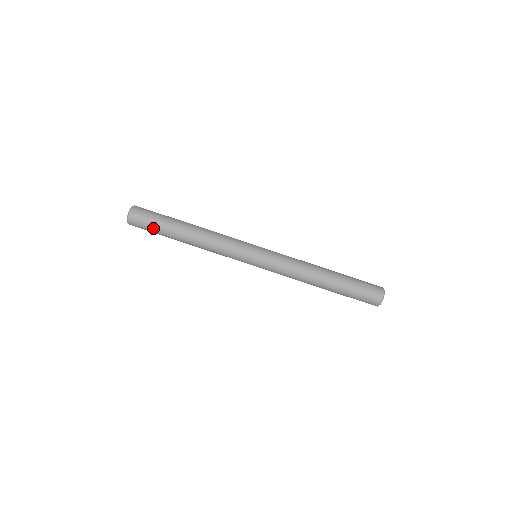
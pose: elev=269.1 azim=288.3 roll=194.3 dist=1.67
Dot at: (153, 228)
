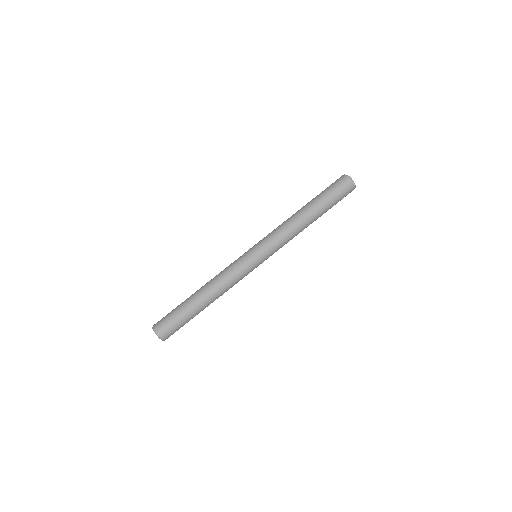
Dot at: (180, 321)
